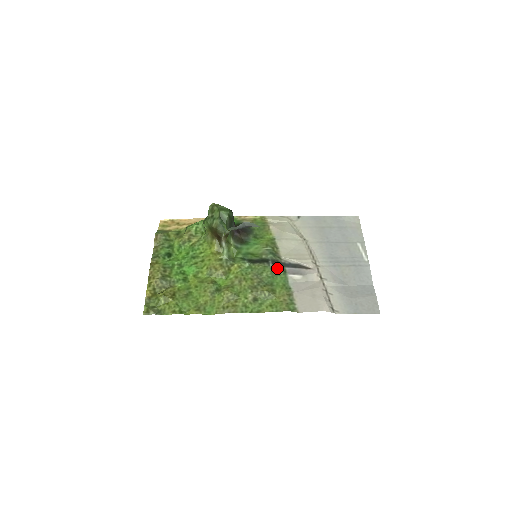
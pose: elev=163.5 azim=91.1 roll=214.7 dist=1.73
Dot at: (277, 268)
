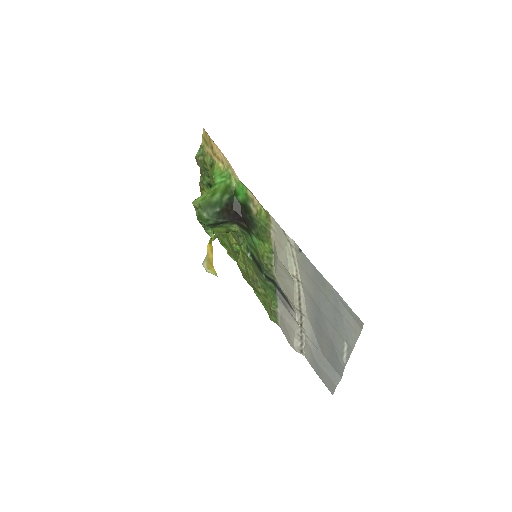
Dot at: (269, 283)
